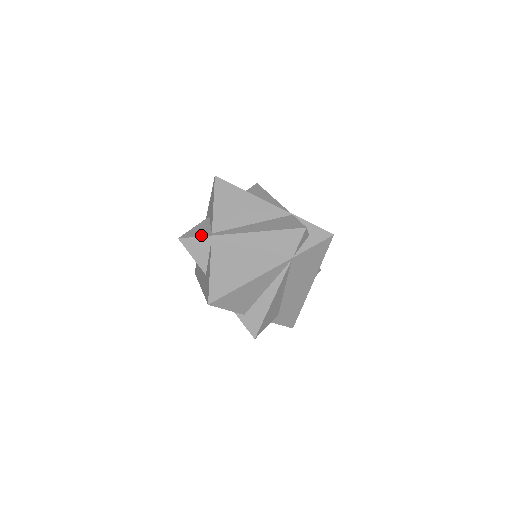
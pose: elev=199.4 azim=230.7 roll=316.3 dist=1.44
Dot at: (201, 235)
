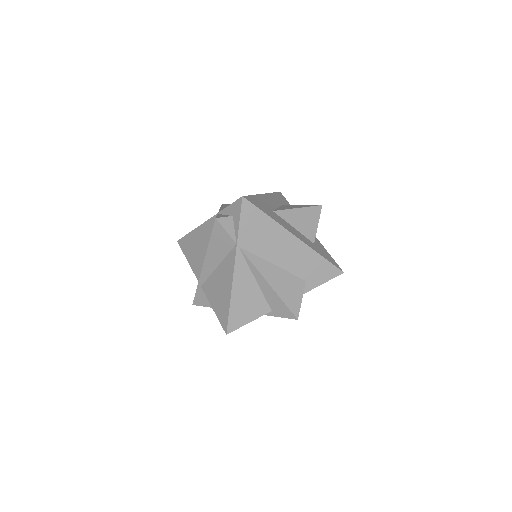
Dot at: (196, 290)
